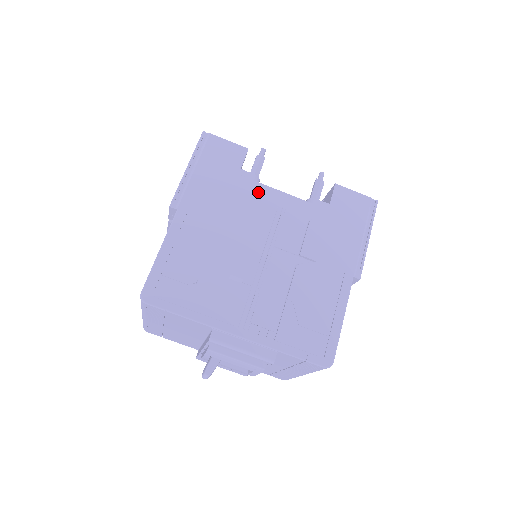
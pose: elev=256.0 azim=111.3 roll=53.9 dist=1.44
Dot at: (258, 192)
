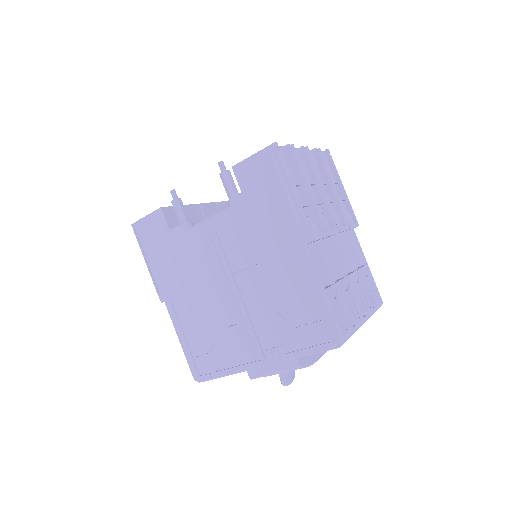
Dot at: (192, 238)
